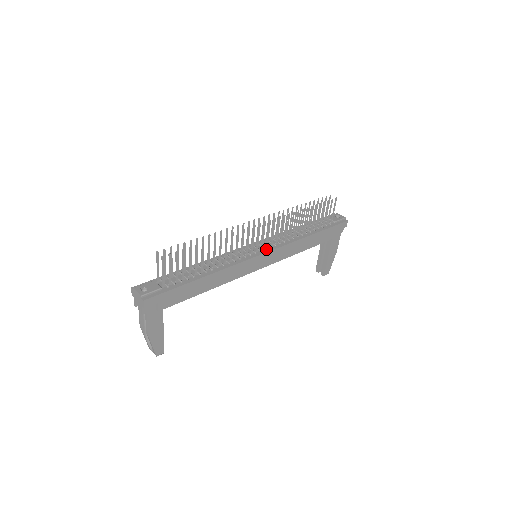
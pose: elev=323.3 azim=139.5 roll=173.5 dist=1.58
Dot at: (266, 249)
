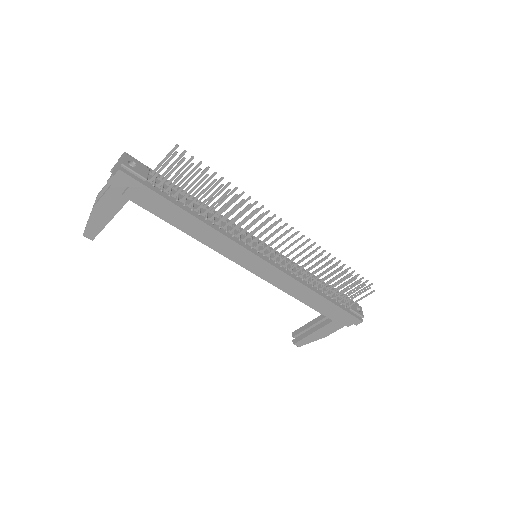
Dot at: (270, 259)
